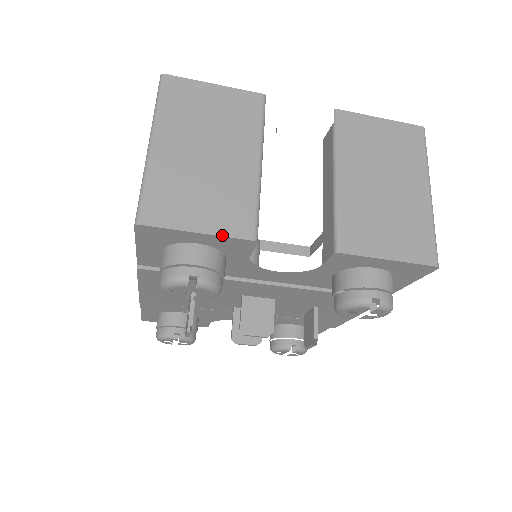
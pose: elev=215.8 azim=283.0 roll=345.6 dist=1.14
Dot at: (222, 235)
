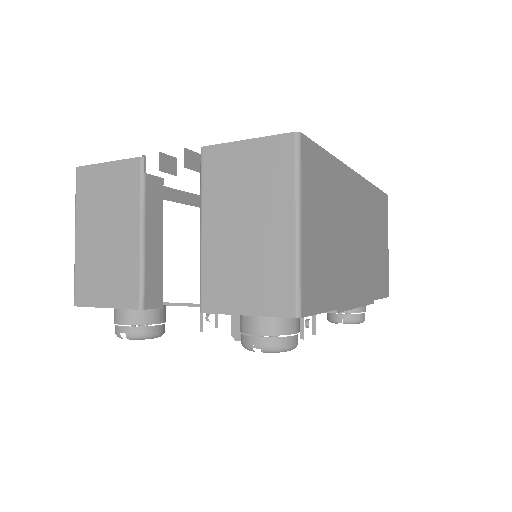
Dot at: (119, 308)
